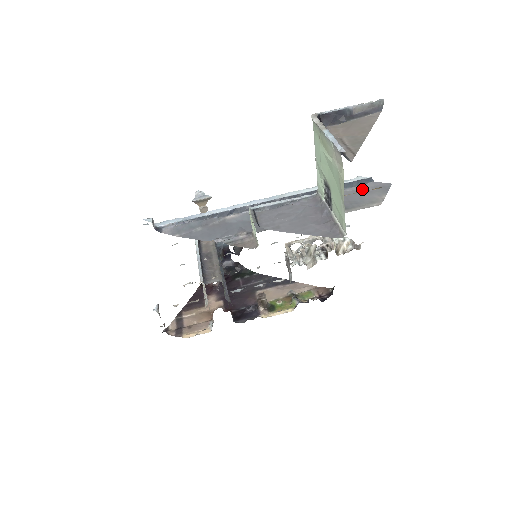
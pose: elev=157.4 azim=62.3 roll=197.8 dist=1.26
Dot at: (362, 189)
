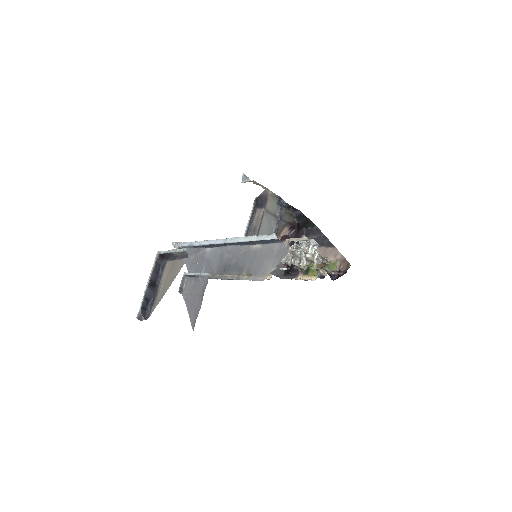
Dot at: (271, 250)
